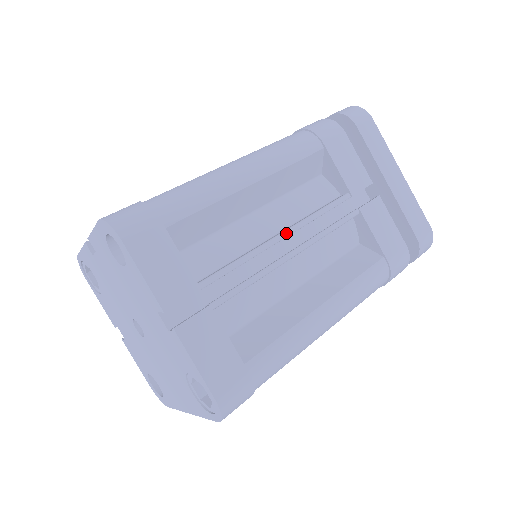
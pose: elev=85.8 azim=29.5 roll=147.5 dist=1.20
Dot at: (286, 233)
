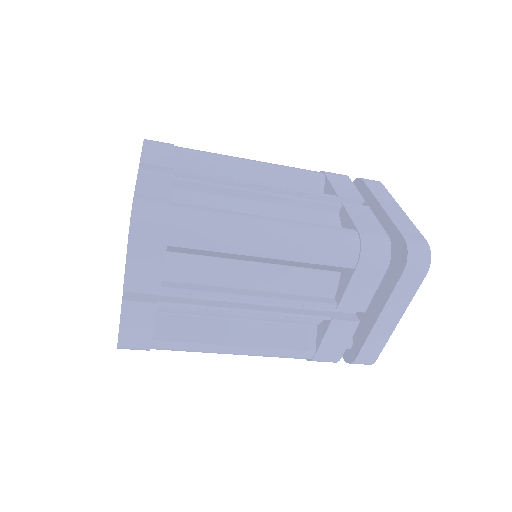
Dot at: (256, 299)
